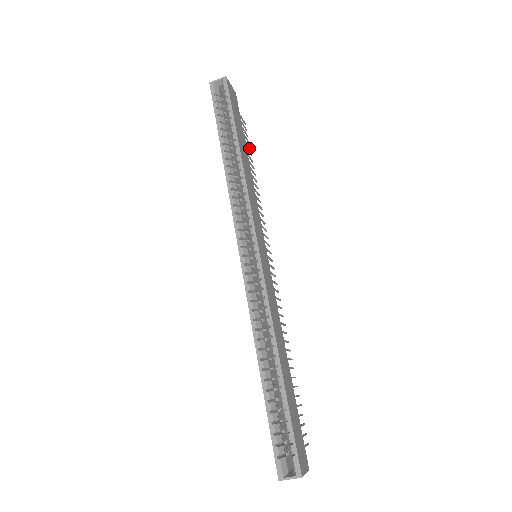
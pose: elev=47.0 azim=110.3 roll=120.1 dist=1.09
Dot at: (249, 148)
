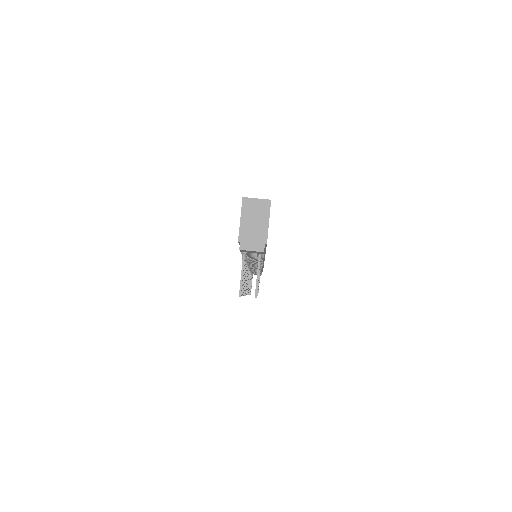
Dot at: occluded
